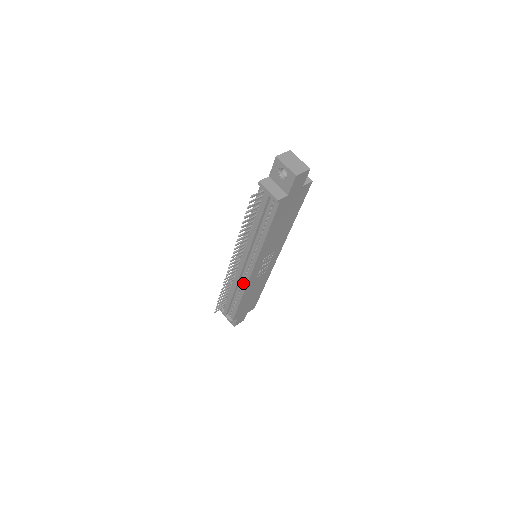
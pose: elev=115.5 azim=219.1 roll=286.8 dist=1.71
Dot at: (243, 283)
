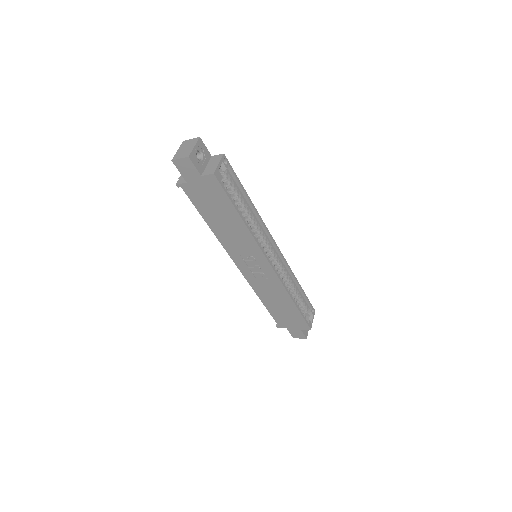
Dot at: occluded
